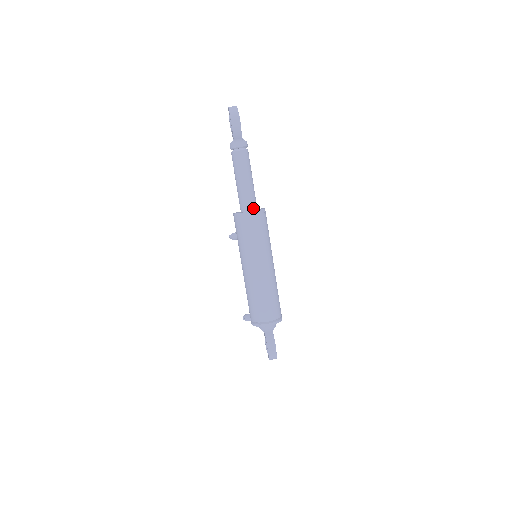
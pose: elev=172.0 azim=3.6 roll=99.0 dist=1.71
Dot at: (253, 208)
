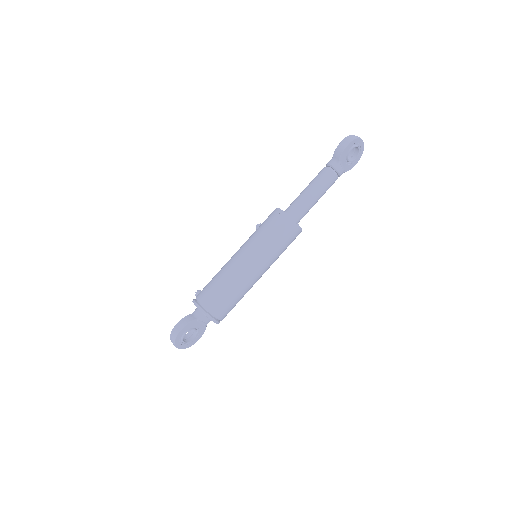
Dot at: (291, 215)
